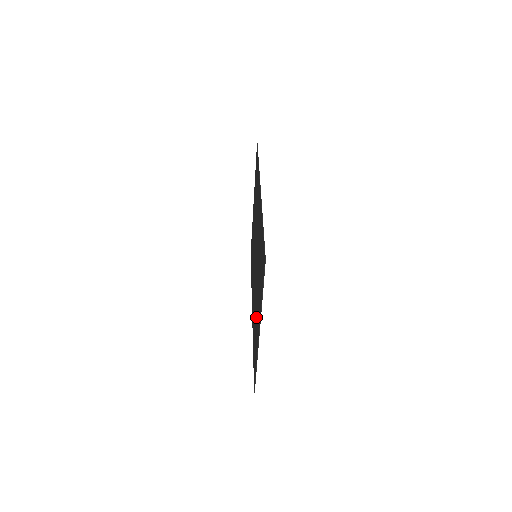
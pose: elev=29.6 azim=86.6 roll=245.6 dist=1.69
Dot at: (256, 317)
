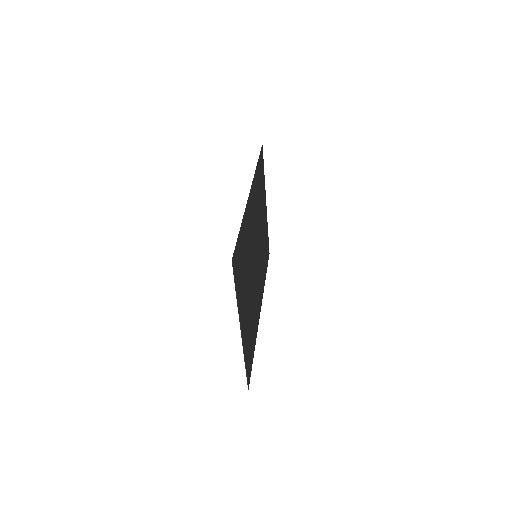
Dot at: (248, 316)
